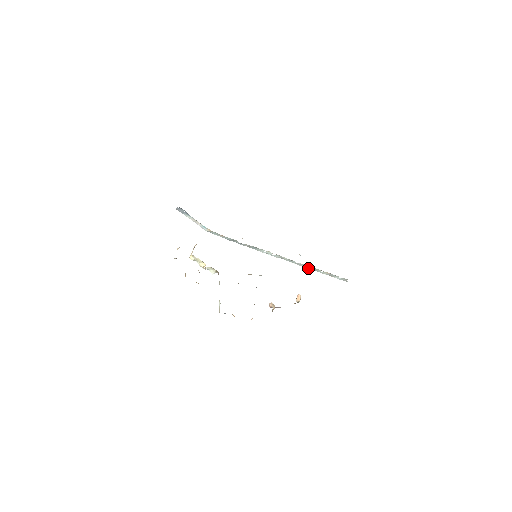
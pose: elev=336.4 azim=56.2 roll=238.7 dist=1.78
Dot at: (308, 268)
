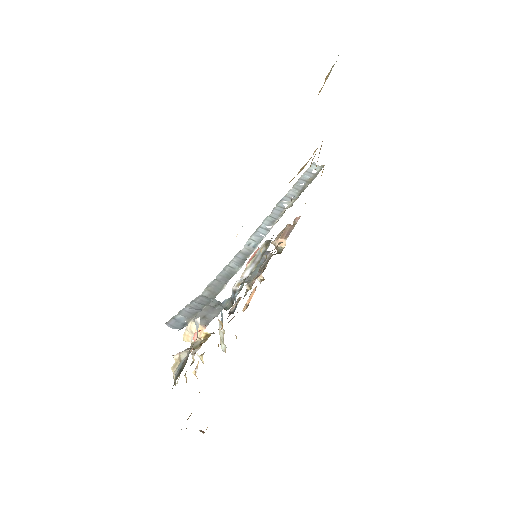
Dot at: (289, 191)
